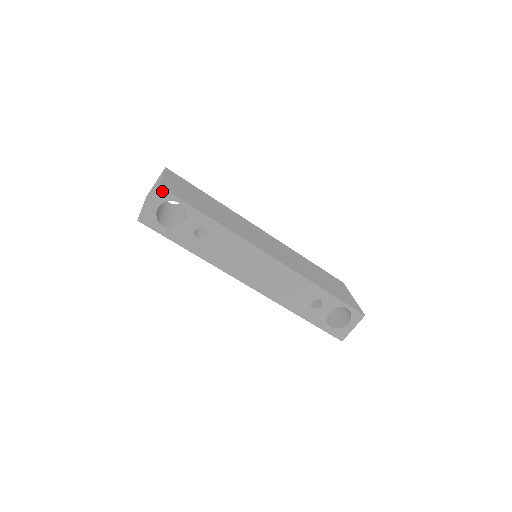
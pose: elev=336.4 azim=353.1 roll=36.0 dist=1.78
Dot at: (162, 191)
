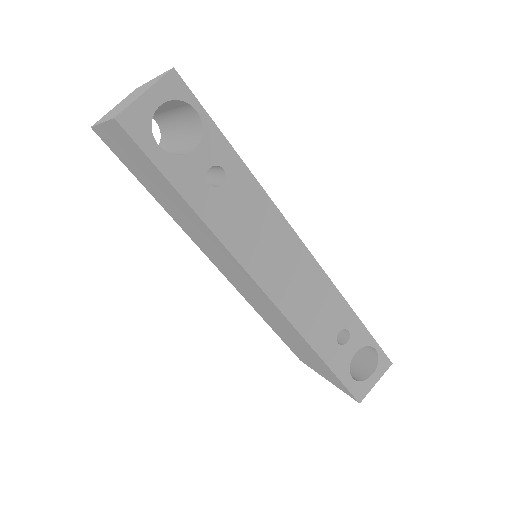
Dot at: (175, 78)
